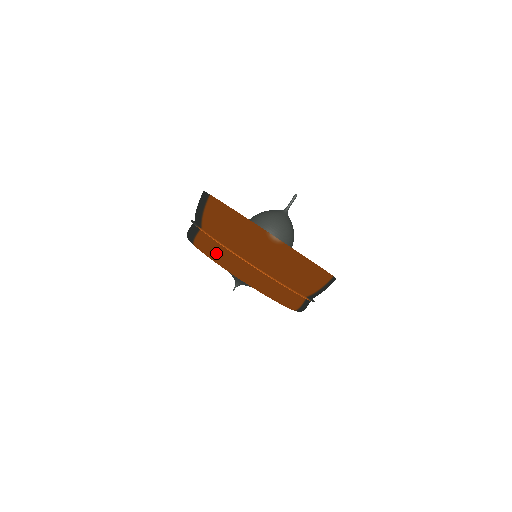
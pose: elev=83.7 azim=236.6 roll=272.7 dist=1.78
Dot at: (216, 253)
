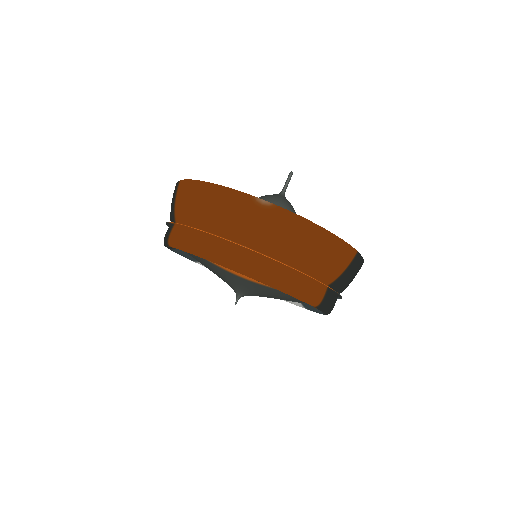
Dot at: (194, 242)
